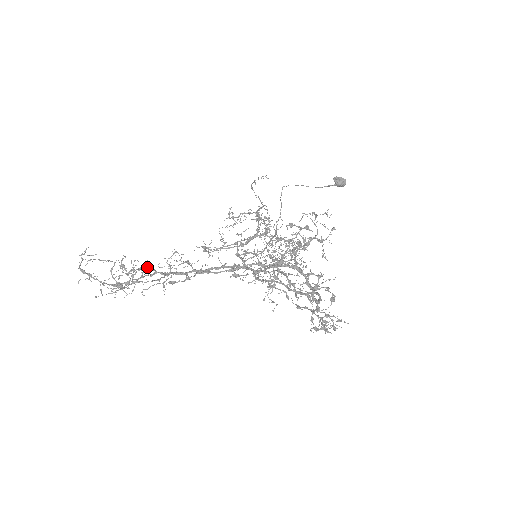
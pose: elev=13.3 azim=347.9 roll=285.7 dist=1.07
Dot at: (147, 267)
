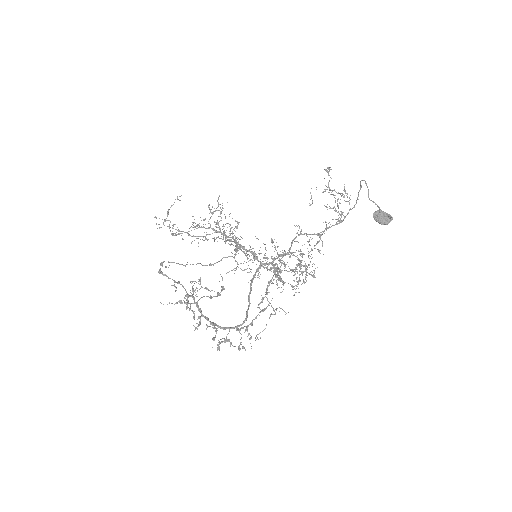
Dot at: (208, 221)
